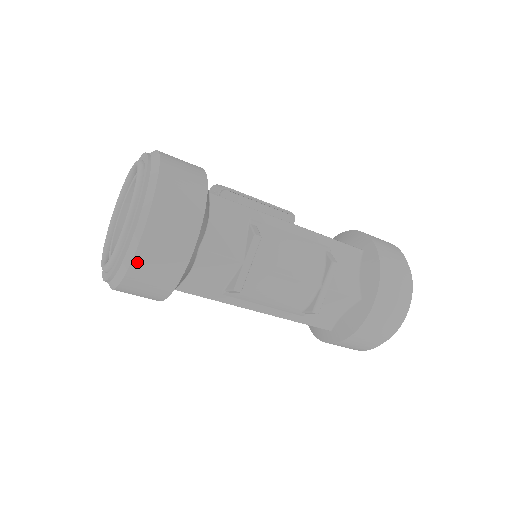
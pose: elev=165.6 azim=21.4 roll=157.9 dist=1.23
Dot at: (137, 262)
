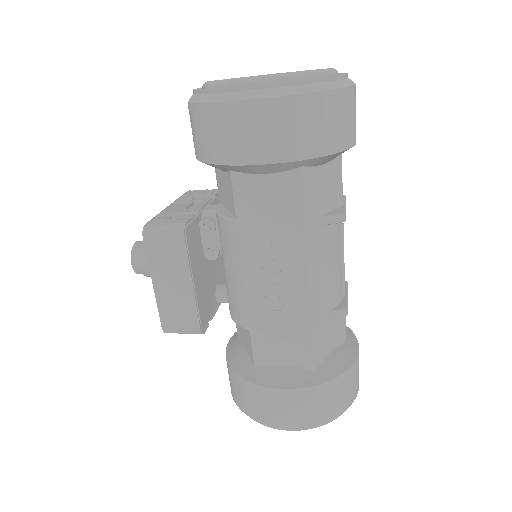
Dot at: (349, 93)
